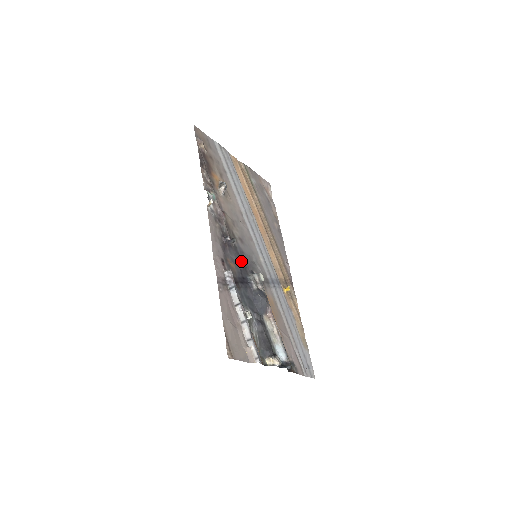
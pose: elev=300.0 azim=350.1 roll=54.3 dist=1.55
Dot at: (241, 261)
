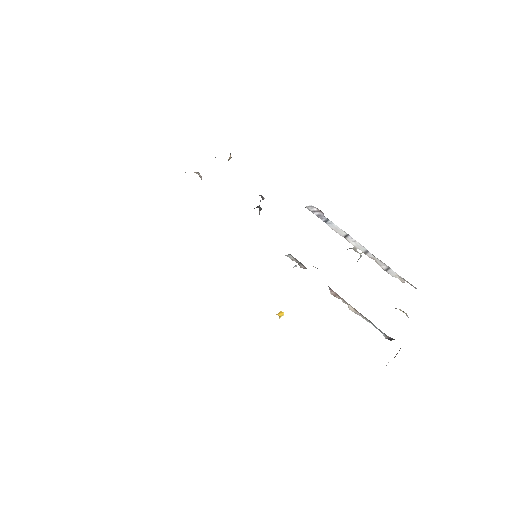
Dot at: occluded
